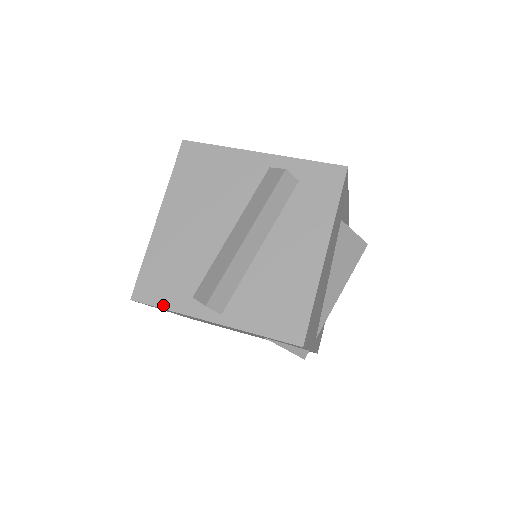
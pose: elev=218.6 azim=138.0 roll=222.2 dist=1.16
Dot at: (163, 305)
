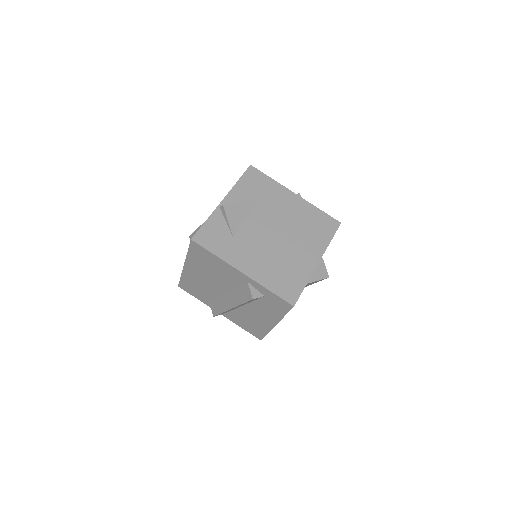
Dot at: (195, 297)
